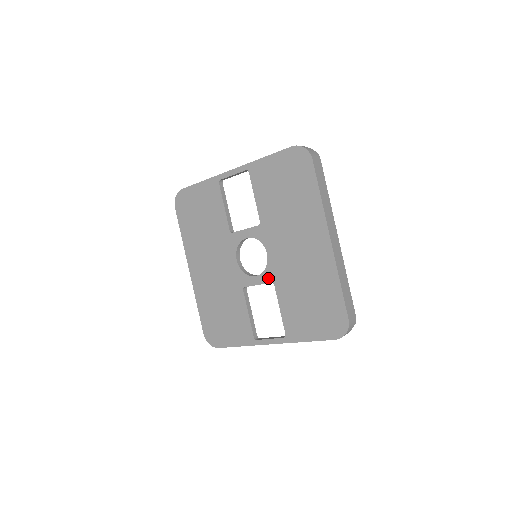
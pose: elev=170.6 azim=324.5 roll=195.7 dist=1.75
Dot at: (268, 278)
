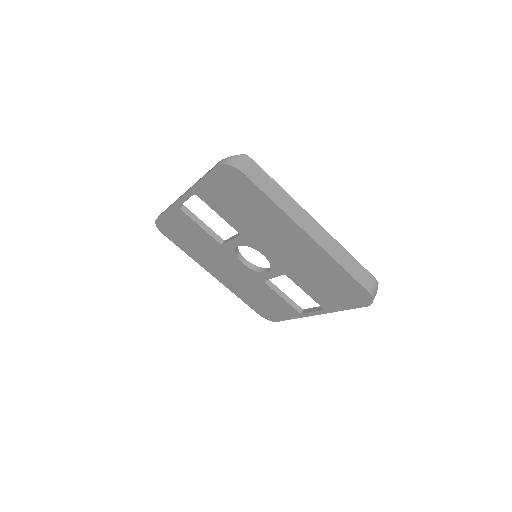
Dot at: (278, 272)
